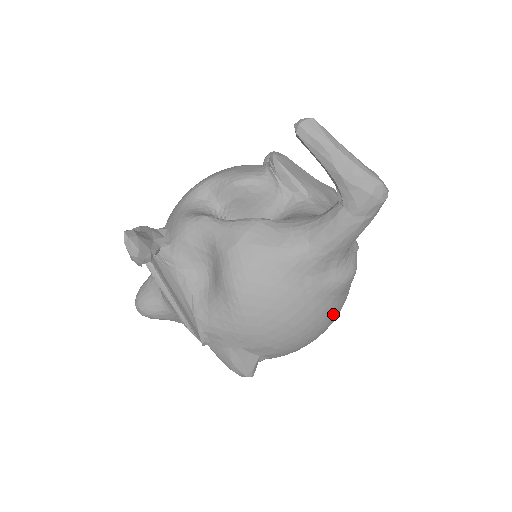
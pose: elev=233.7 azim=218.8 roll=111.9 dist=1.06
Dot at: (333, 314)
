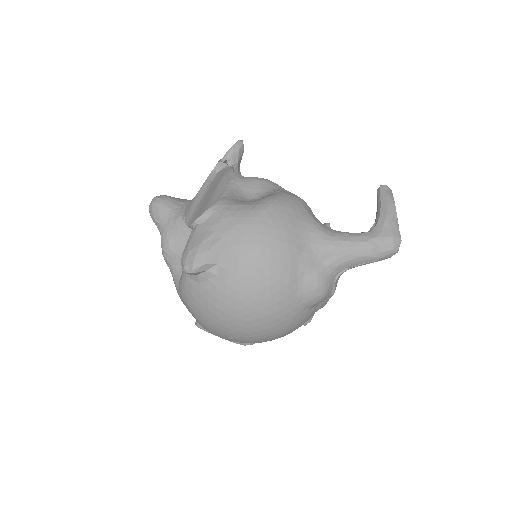
Dot at: (283, 303)
